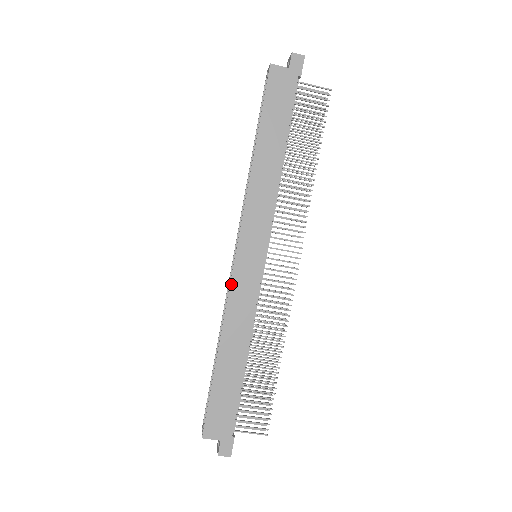
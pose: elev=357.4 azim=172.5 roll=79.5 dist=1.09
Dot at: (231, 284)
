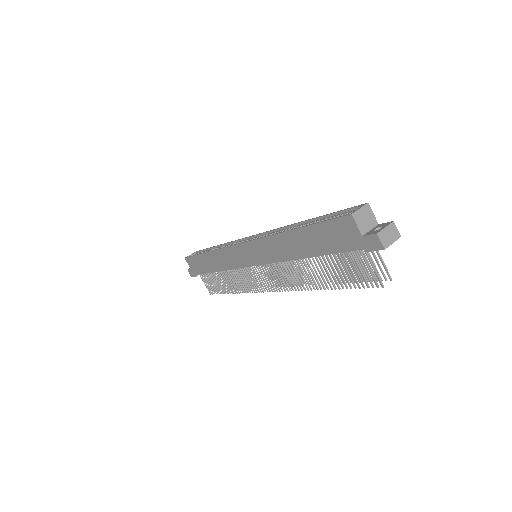
Dot at: (229, 247)
